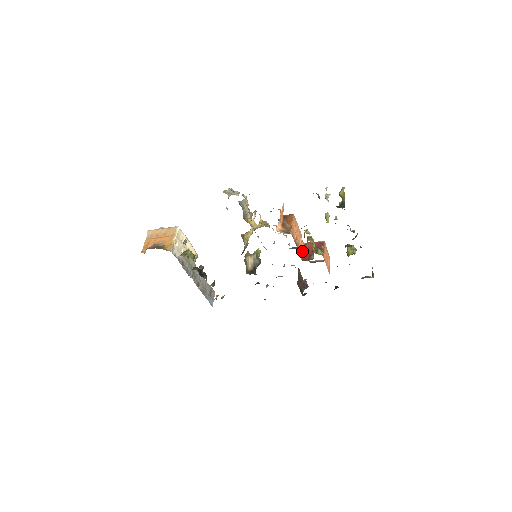
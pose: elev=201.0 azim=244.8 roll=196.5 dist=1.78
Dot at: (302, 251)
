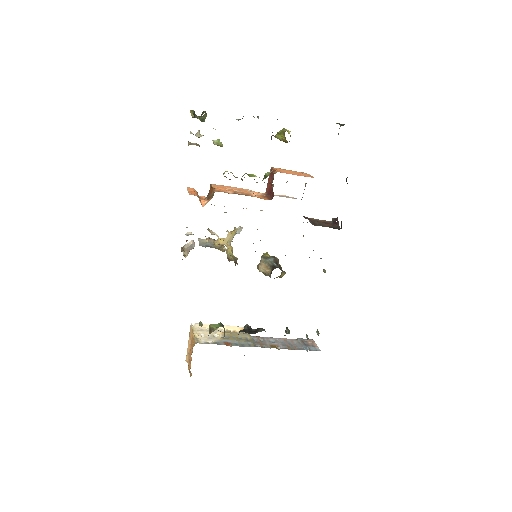
Dot at: (264, 196)
